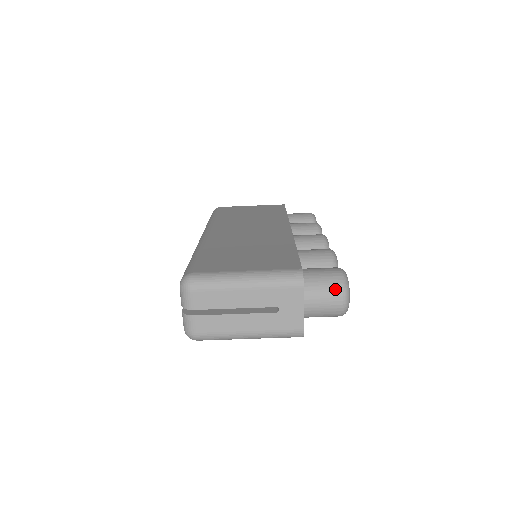
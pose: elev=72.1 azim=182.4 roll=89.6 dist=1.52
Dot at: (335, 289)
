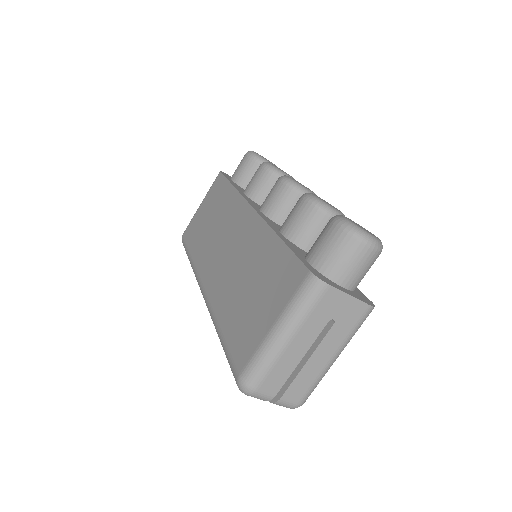
Dot at: (353, 247)
